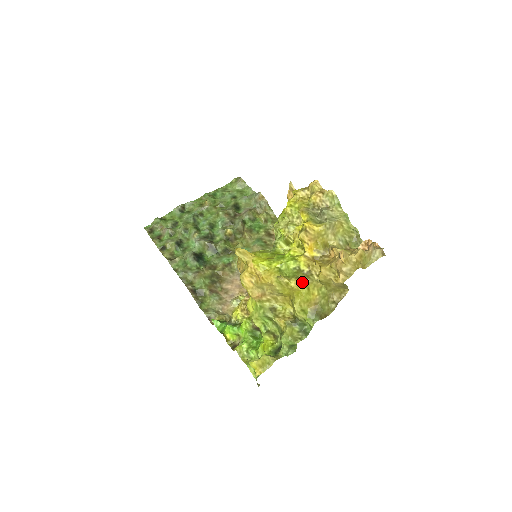
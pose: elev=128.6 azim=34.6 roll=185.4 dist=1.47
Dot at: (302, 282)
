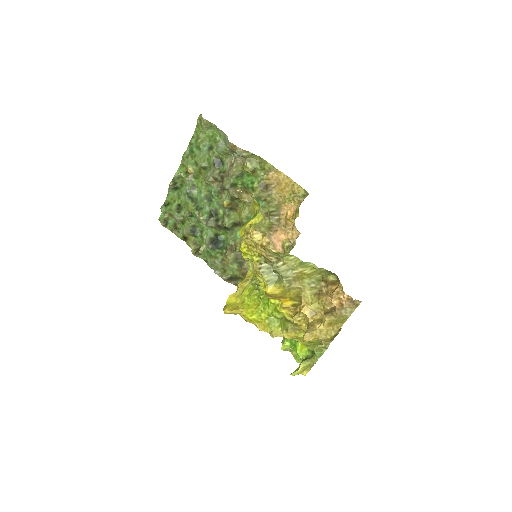
Dot at: (294, 332)
